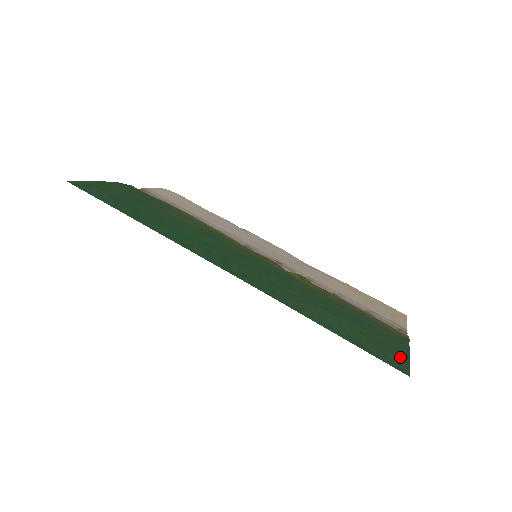
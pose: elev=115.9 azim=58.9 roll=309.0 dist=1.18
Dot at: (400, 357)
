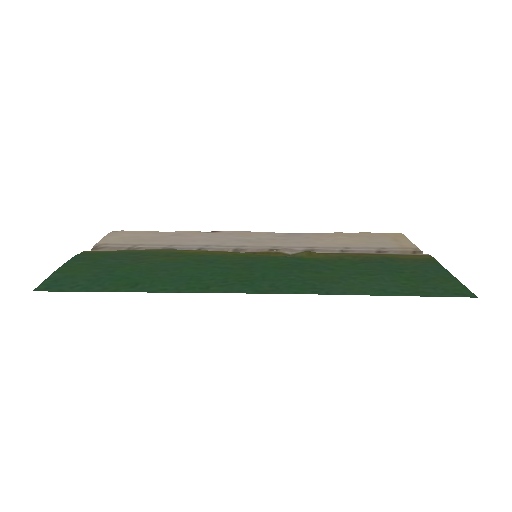
Dot at: (451, 282)
